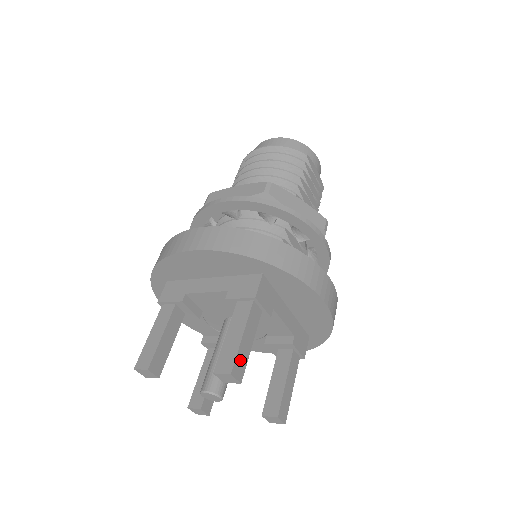
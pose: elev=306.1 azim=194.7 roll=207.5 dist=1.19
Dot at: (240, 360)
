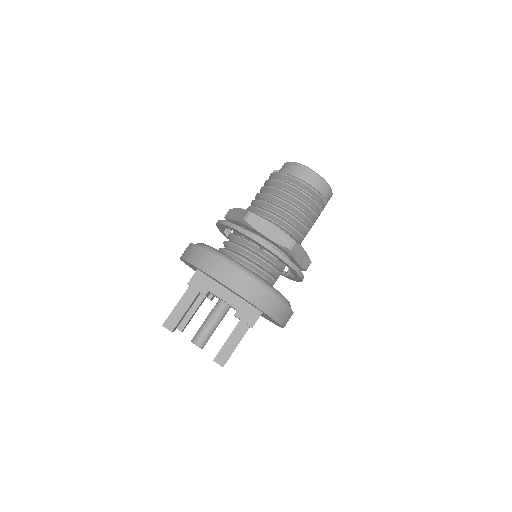
Dot at: occluded
